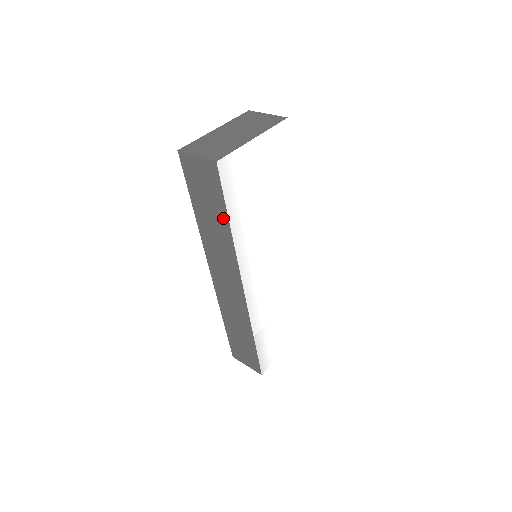
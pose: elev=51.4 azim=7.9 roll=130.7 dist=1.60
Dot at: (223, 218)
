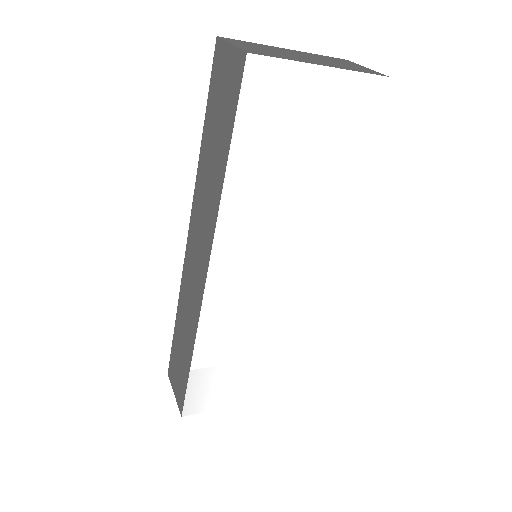
Dot at: (223, 155)
